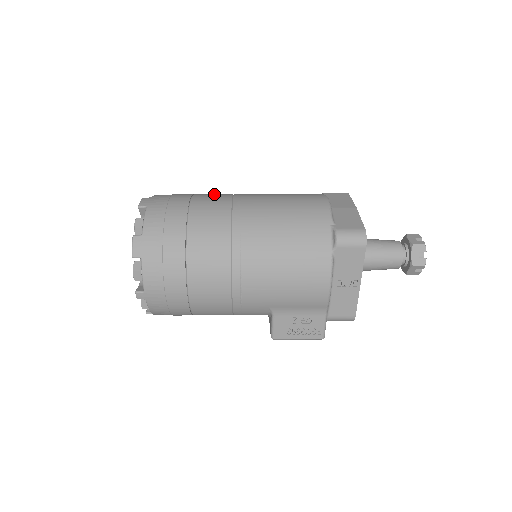
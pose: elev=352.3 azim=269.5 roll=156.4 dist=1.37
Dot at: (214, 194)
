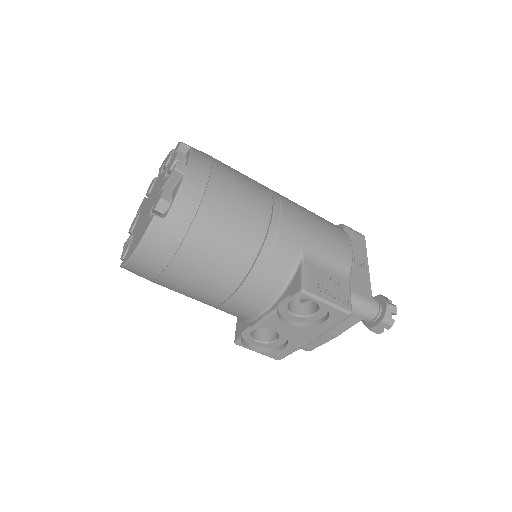
Dot at: occluded
